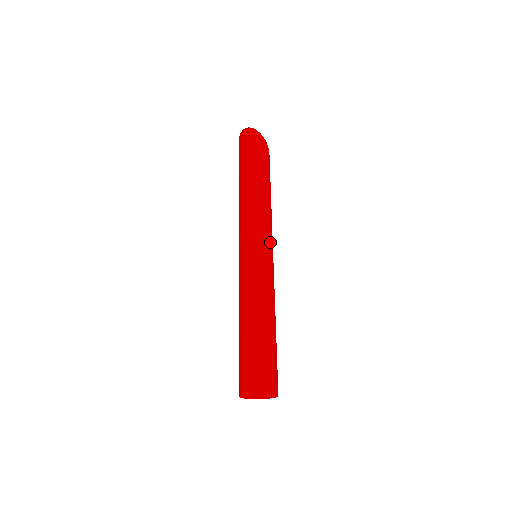
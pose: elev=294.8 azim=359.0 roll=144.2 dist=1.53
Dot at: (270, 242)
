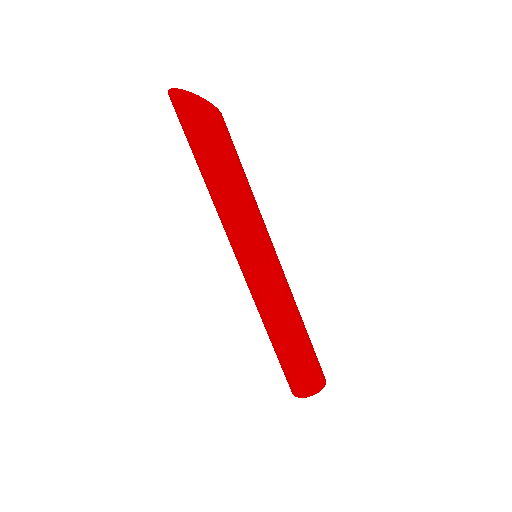
Dot at: (263, 244)
